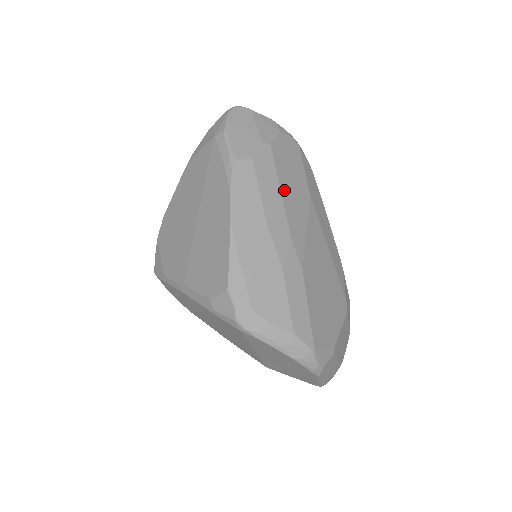
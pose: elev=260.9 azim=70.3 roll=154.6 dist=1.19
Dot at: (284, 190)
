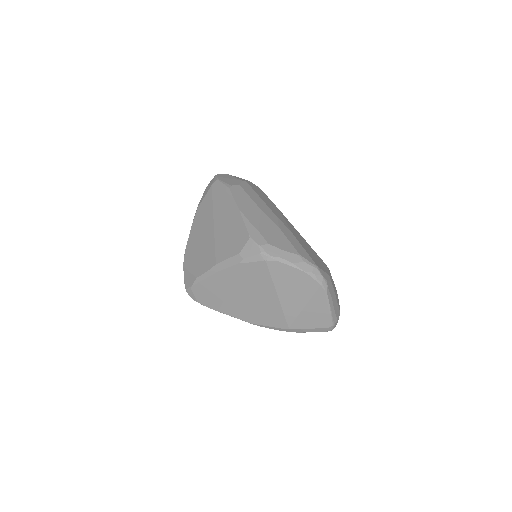
Dot at: (263, 200)
